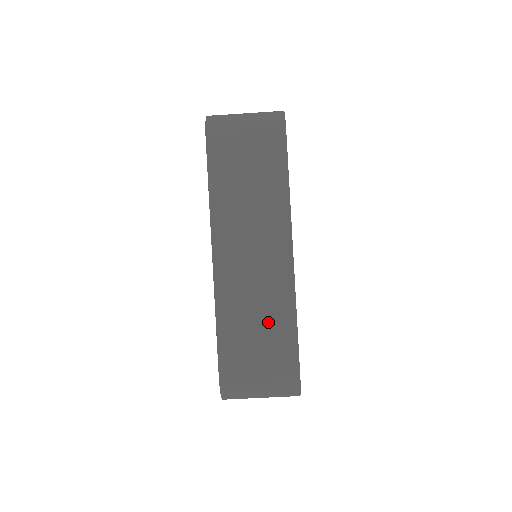
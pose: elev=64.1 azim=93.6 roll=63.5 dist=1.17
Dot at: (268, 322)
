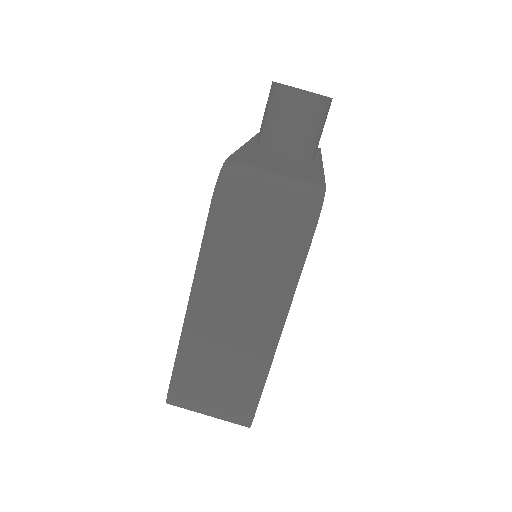
Dot at: (293, 165)
